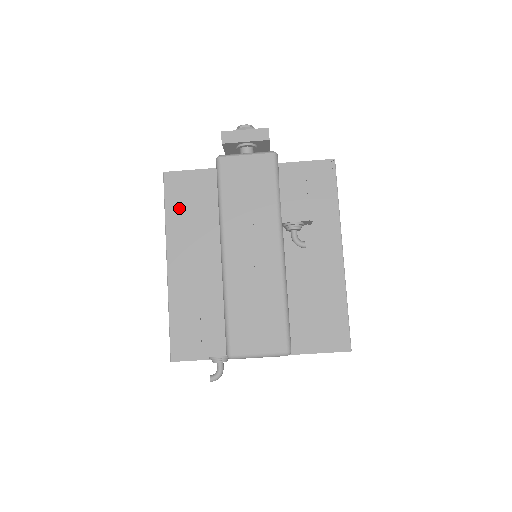
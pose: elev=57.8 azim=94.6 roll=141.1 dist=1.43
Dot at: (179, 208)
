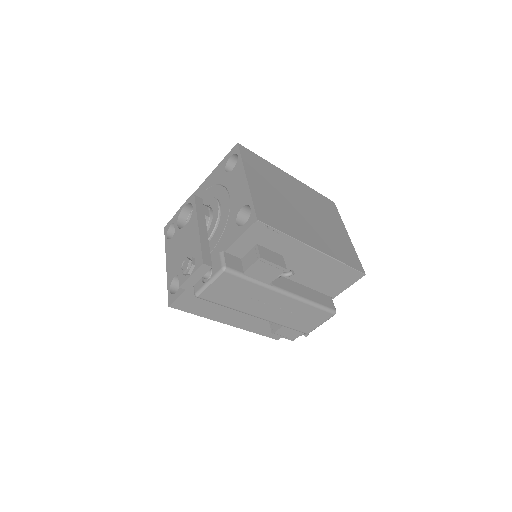
Dot at: (201, 309)
